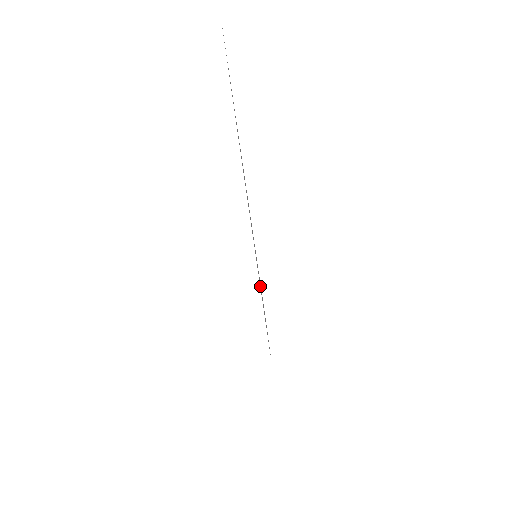
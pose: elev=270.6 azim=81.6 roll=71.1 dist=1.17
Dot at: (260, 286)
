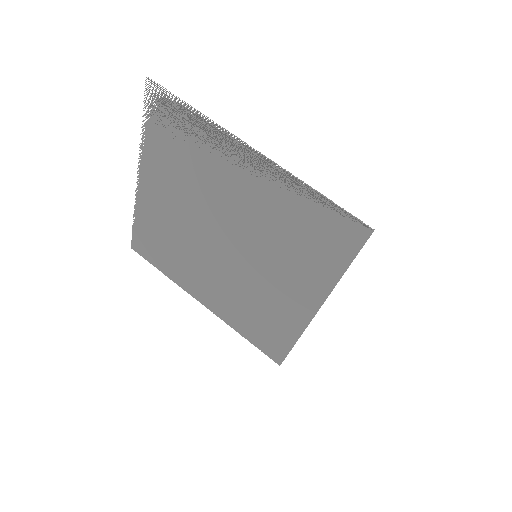
Dot at: (282, 270)
